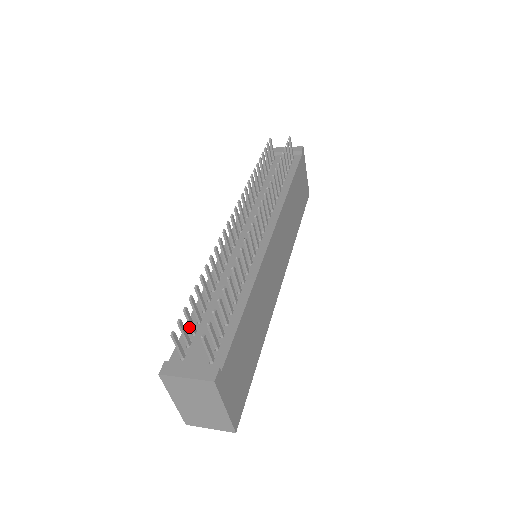
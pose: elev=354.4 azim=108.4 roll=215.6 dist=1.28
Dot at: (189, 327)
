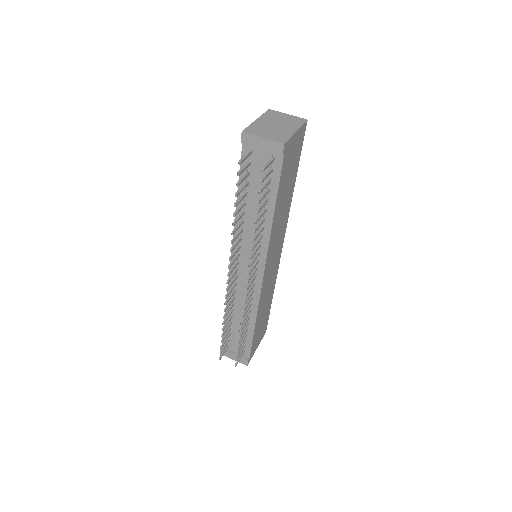
Dot at: (226, 331)
